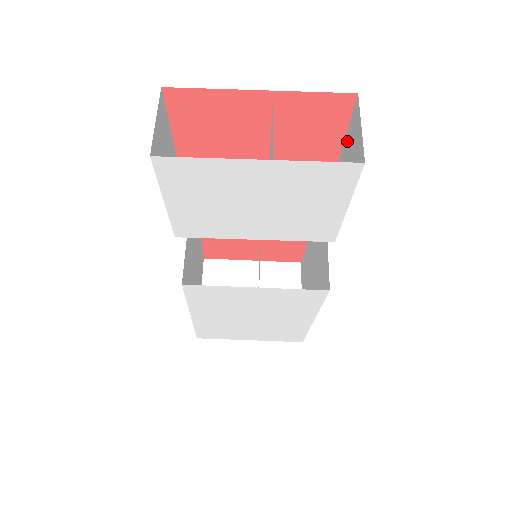
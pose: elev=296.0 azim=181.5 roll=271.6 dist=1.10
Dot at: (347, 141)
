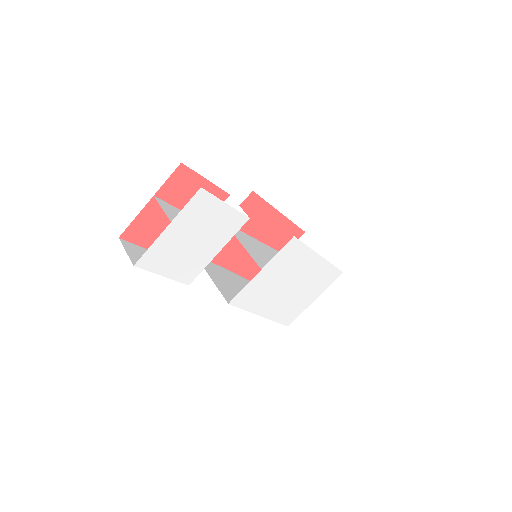
Dot at: occluded
